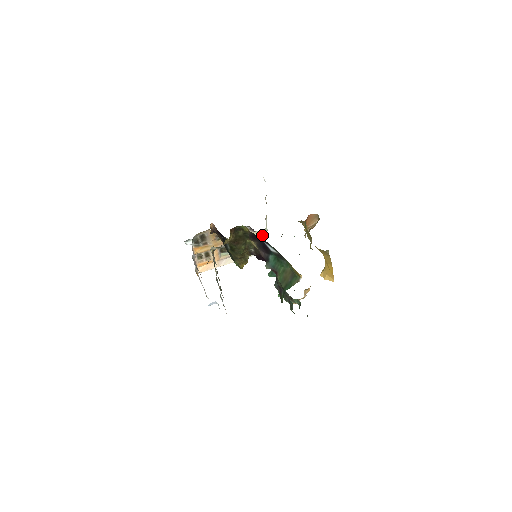
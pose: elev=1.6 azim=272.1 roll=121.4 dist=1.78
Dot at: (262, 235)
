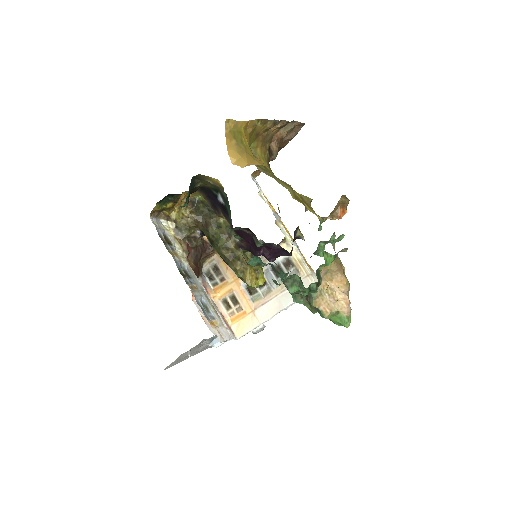
Dot at: (291, 256)
